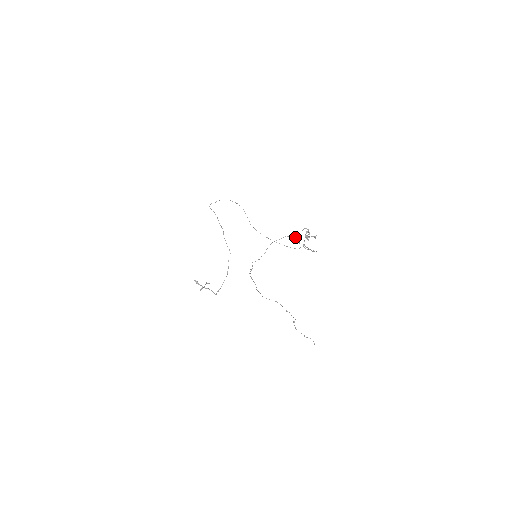
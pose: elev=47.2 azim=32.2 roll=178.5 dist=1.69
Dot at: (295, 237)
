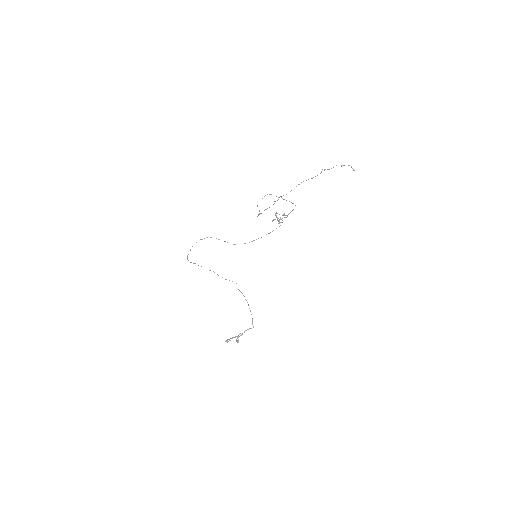
Dot at: (270, 194)
